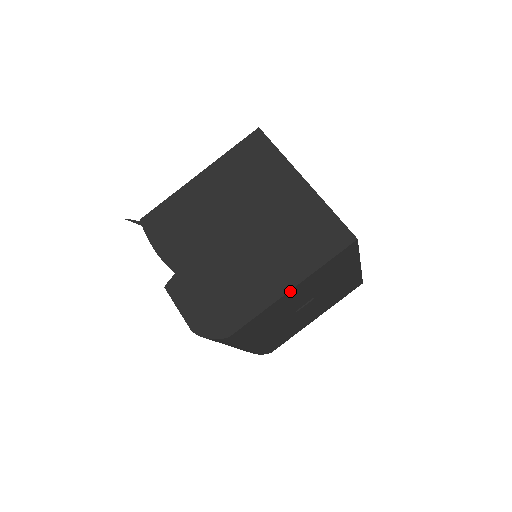
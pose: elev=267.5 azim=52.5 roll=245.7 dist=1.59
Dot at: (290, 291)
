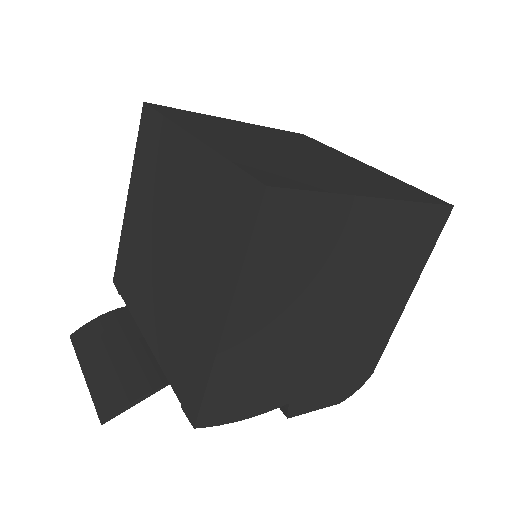
Dot at: (405, 299)
